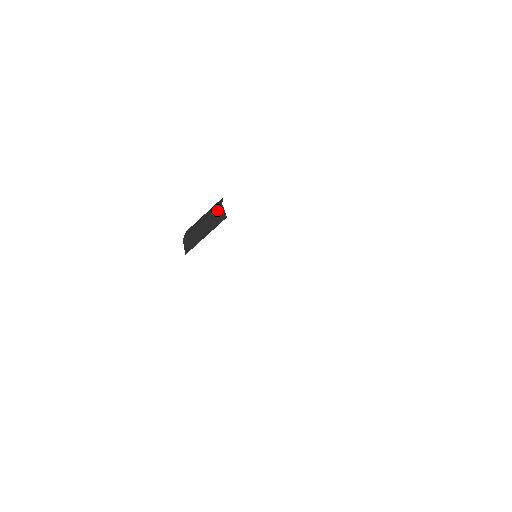
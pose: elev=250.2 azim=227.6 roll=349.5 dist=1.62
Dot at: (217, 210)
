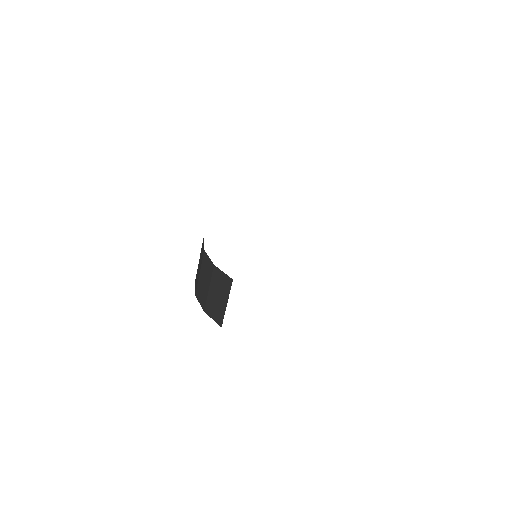
Dot at: (215, 274)
